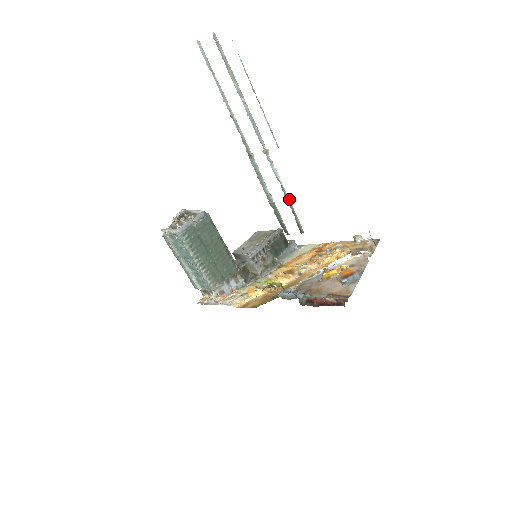
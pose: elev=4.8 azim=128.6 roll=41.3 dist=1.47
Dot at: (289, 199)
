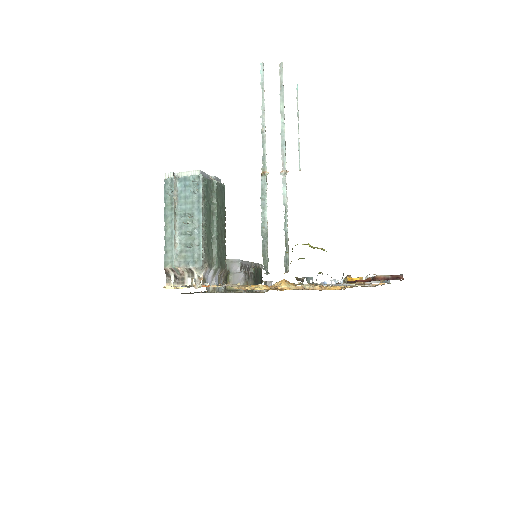
Dot at: occluded
